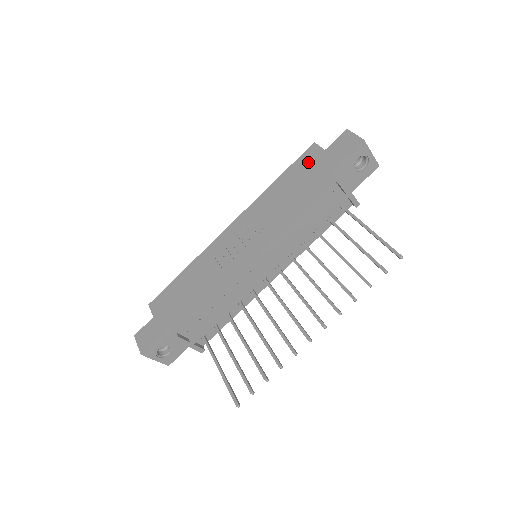
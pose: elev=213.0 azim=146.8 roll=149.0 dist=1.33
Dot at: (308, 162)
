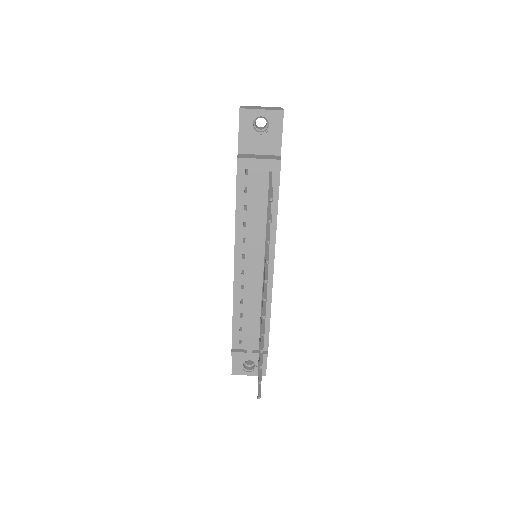
Dot at: occluded
